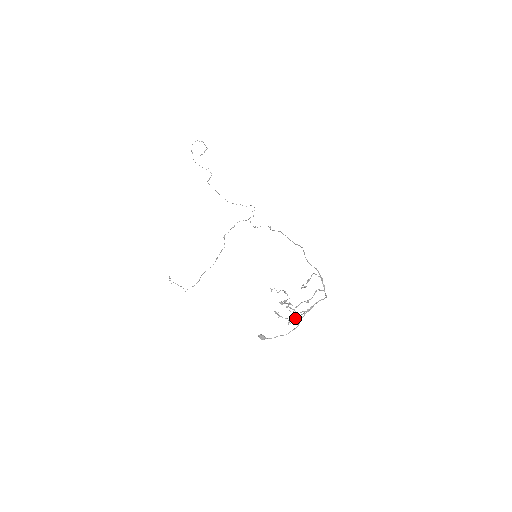
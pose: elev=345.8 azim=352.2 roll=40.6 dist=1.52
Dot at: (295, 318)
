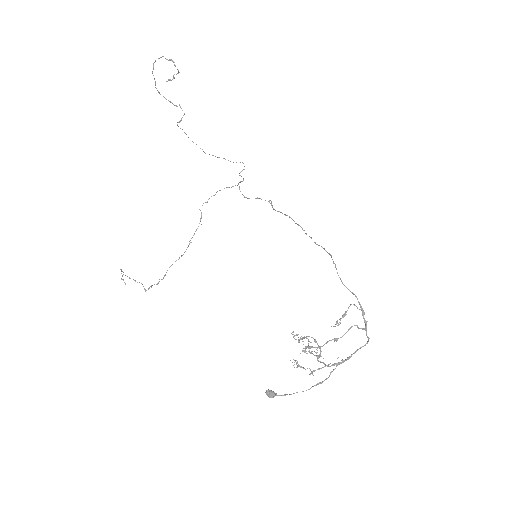
Dot at: occluded
